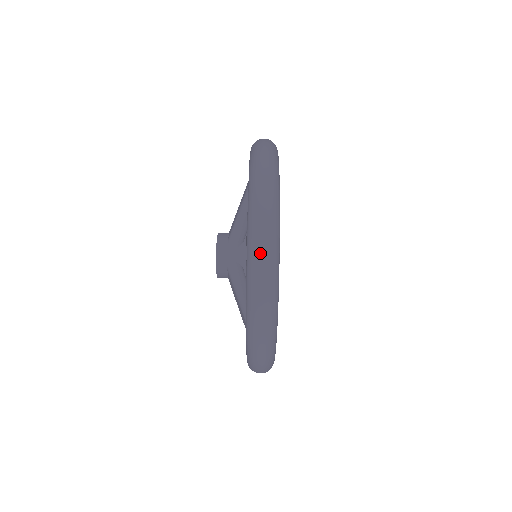
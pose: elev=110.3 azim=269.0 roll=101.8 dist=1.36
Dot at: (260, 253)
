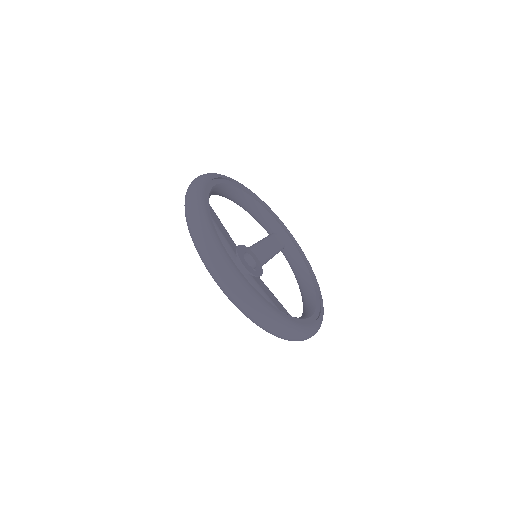
Dot at: (221, 282)
